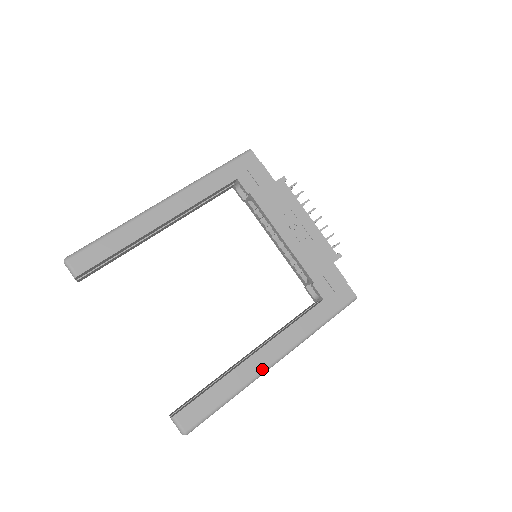
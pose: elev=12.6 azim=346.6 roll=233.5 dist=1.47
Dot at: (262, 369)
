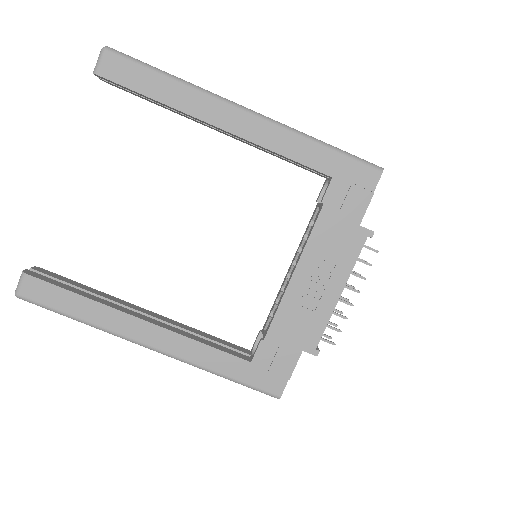
Dot at: (131, 337)
